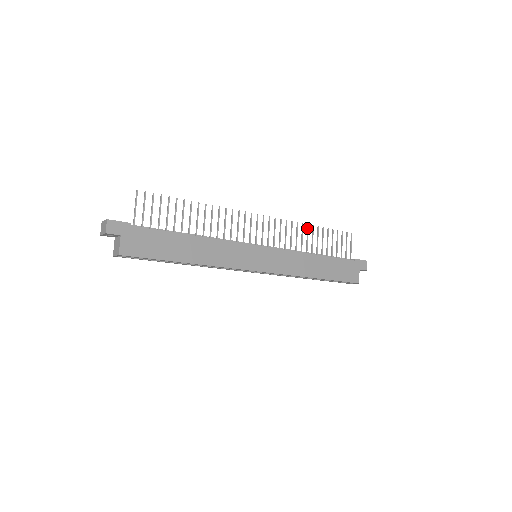
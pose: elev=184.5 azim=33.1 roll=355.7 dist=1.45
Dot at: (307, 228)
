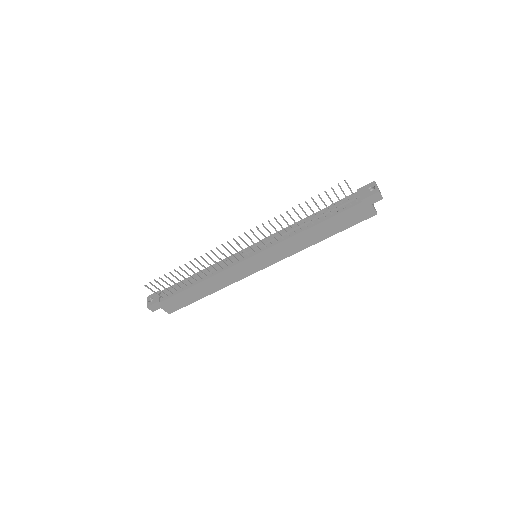
Dot at: occluded
